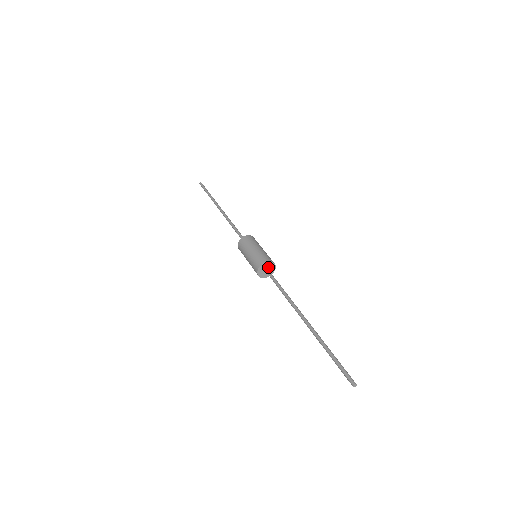
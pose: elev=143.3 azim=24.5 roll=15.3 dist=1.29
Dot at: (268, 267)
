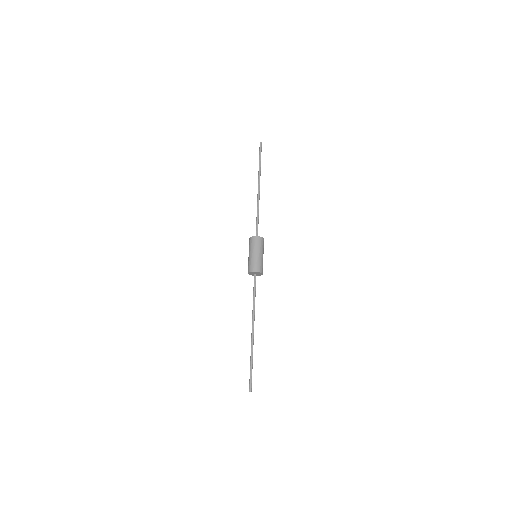
Dot at: (255, 273)
